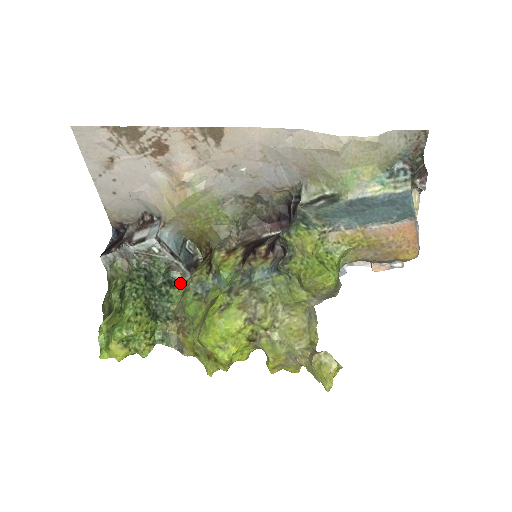
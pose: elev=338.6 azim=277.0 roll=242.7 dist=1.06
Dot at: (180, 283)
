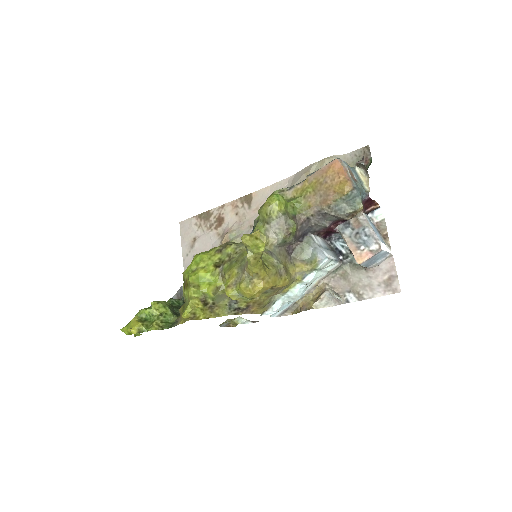
Dot at: occluded
